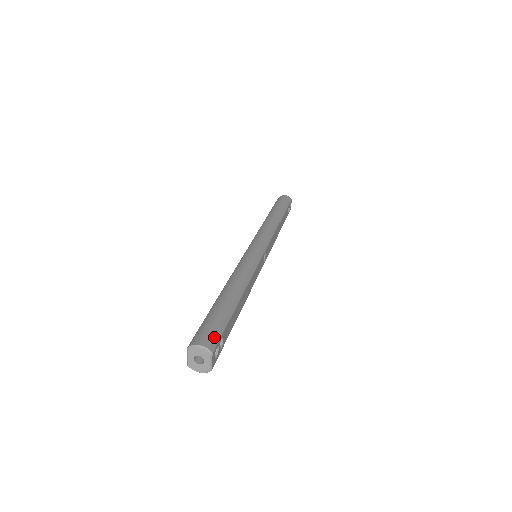
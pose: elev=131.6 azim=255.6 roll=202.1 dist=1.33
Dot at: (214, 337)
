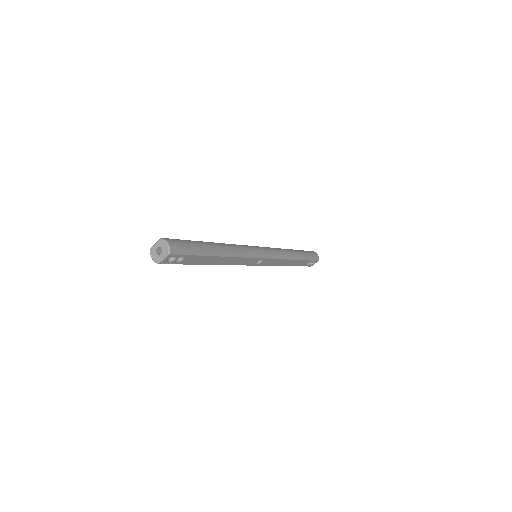
Dot at: (180, 250)
